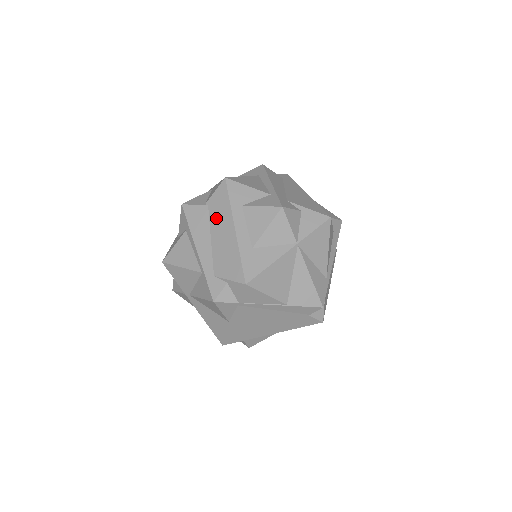
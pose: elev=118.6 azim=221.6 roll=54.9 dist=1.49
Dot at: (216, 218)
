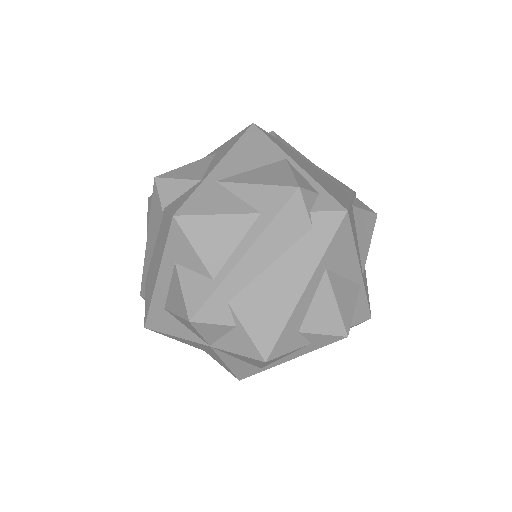
Dot at: (159, 240)
